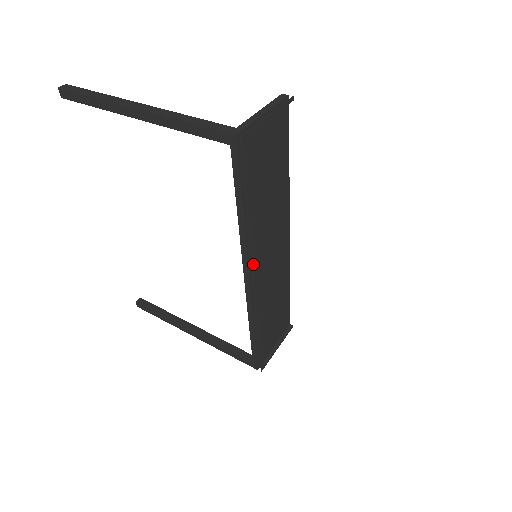
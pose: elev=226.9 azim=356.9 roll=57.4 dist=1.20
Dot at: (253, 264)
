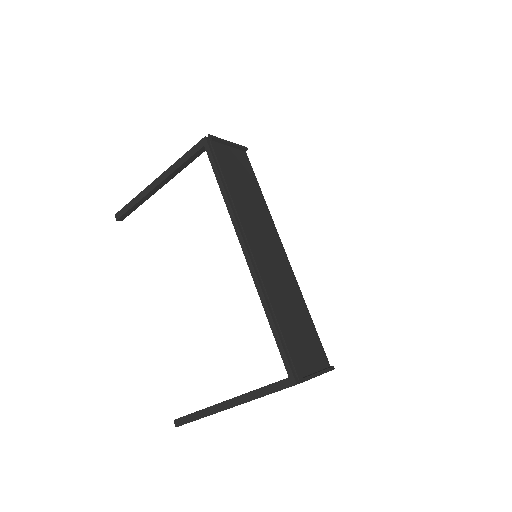
Dot at: (244, 229)
